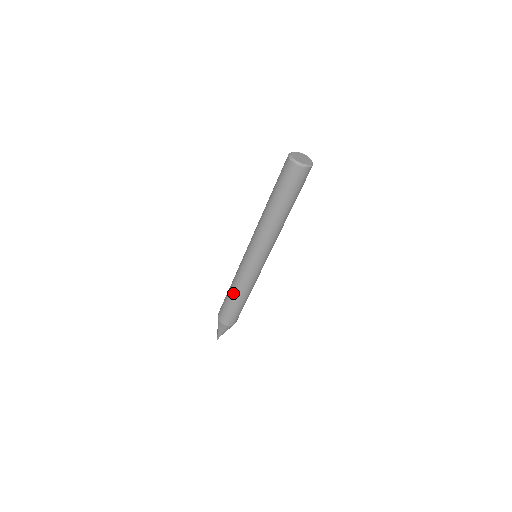
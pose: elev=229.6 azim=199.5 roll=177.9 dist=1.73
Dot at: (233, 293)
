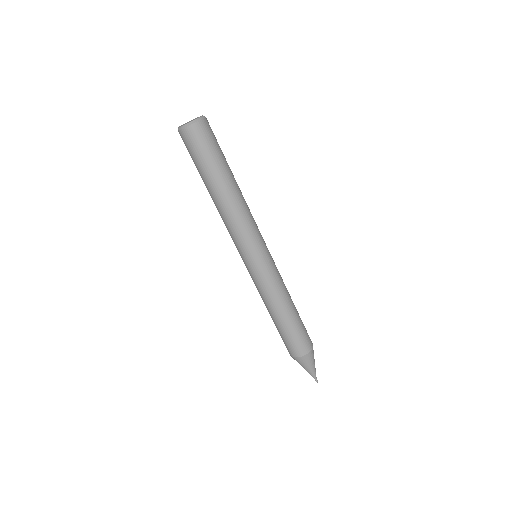
Dot at: (283, 311)
